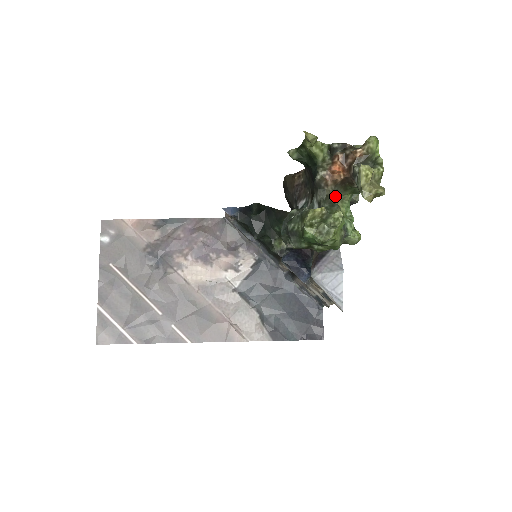
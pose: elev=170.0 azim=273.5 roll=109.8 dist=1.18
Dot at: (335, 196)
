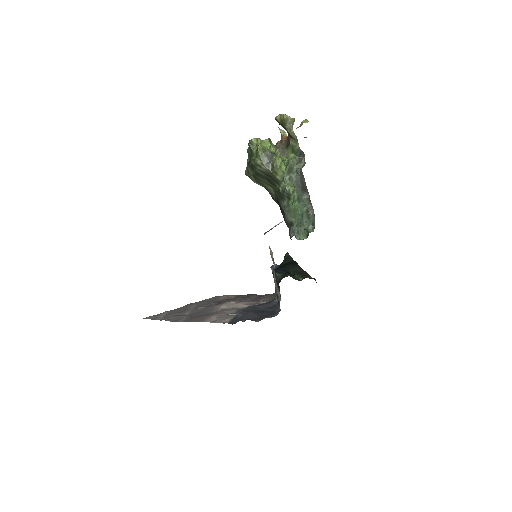
Dot at: (283, 155)
